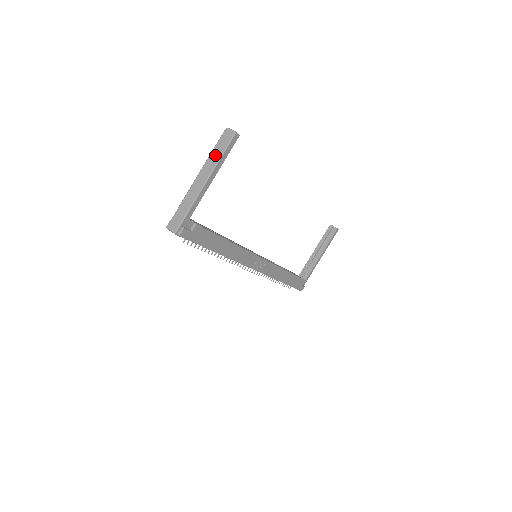
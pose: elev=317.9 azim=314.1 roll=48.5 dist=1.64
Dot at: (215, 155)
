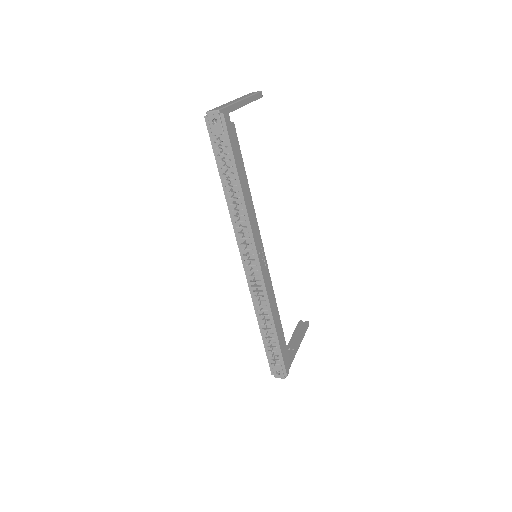
Dot at: (246, 95)
